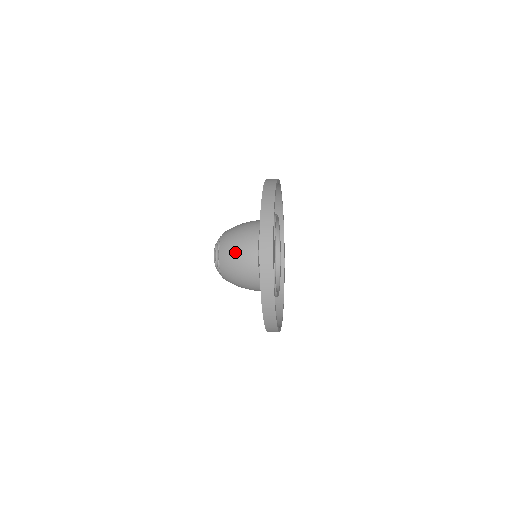
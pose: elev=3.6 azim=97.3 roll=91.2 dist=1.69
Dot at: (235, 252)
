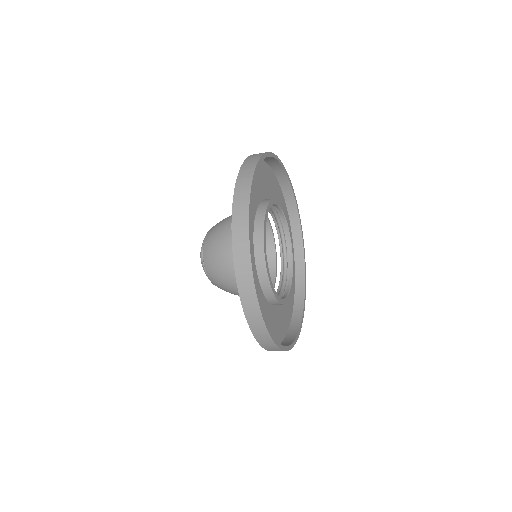
Dot at: (219, 244)
